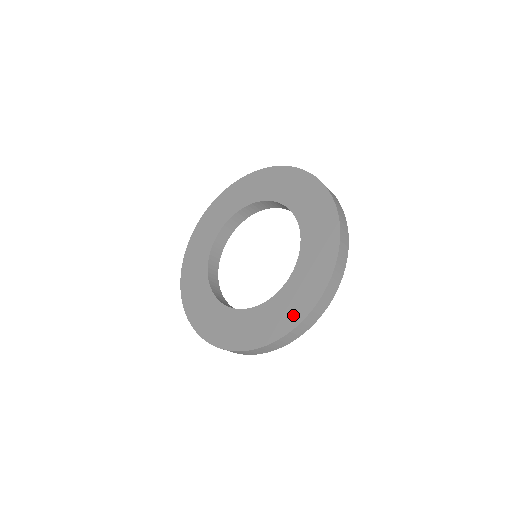
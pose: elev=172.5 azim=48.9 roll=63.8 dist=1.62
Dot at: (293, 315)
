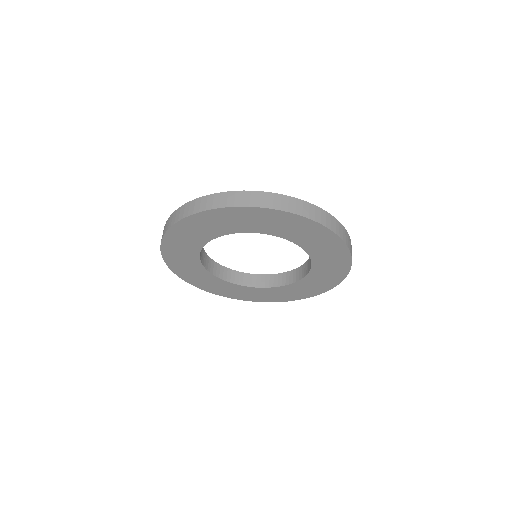
Dot at: (320, 289)
